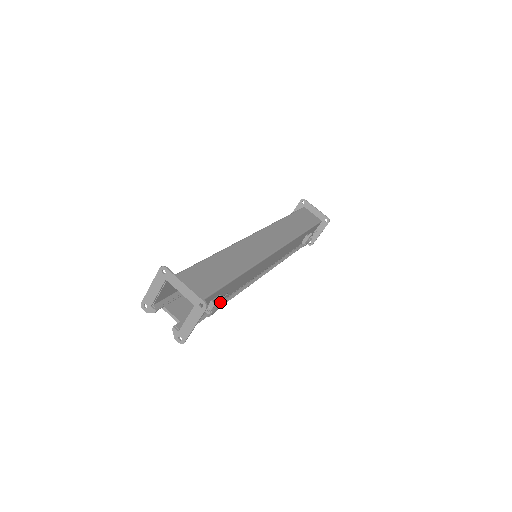
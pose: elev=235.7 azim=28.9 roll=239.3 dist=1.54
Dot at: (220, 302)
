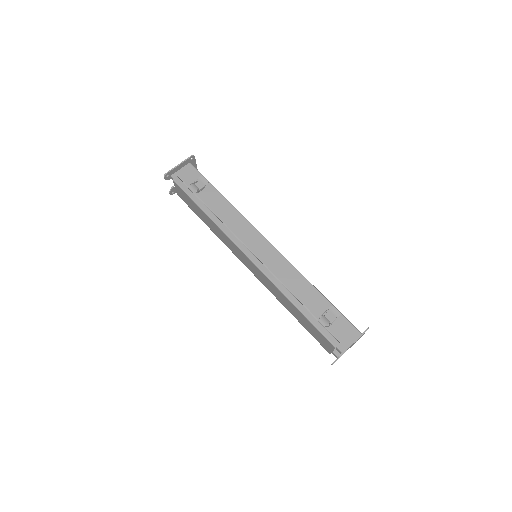
Dot at: (201, 188)
